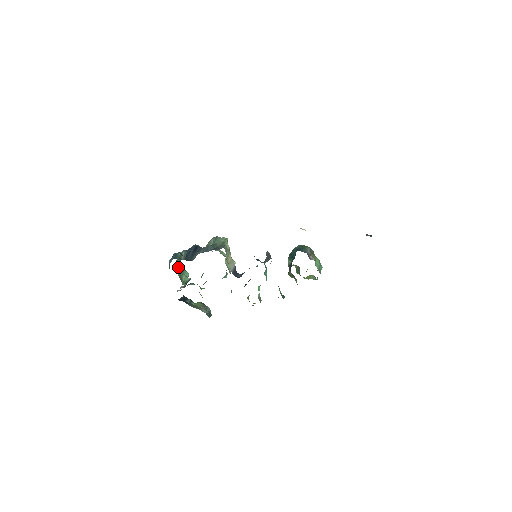
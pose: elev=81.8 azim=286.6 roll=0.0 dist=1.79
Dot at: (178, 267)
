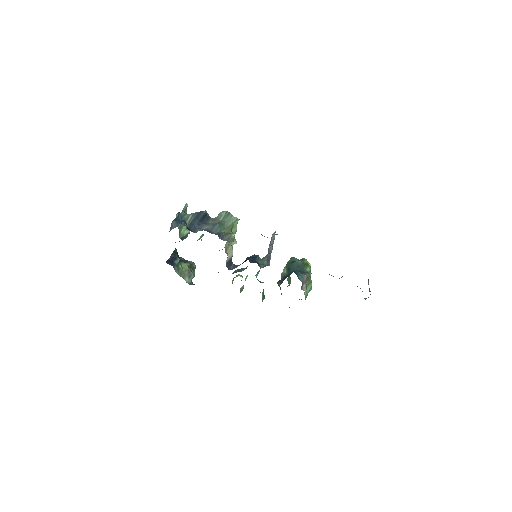
Dot at: occluded
